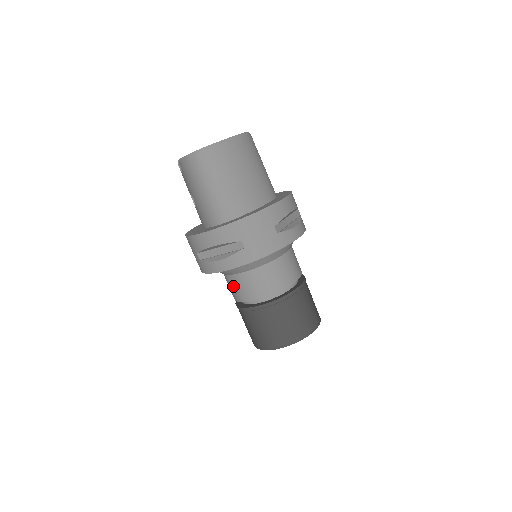
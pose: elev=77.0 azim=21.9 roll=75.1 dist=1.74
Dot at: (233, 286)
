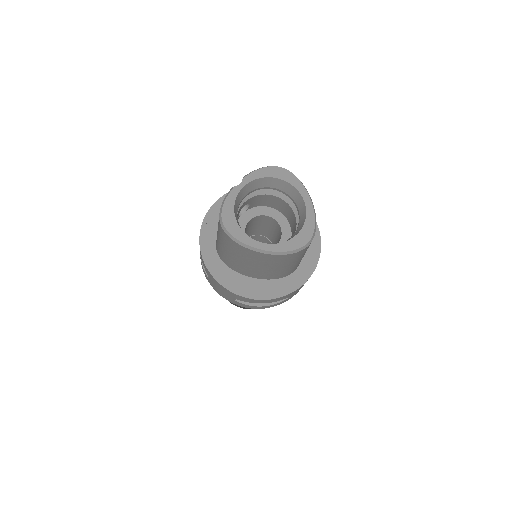
Dot at: occluded
